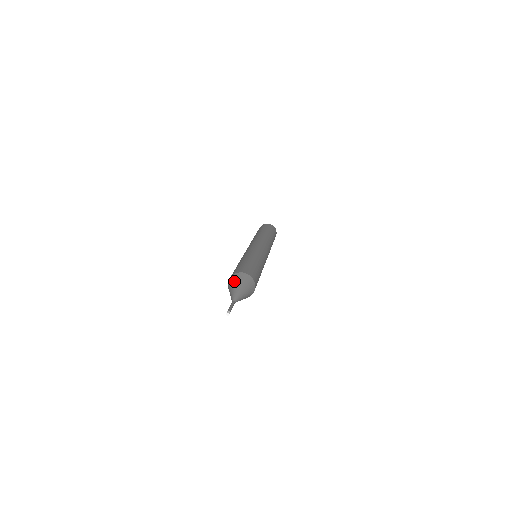
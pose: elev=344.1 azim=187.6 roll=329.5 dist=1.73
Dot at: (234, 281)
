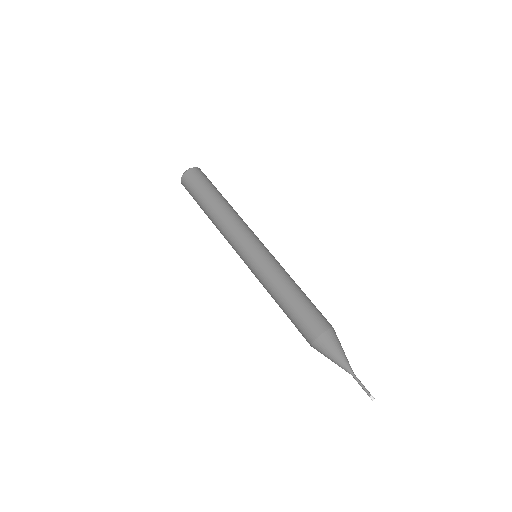
Dot at: (323, 354)
